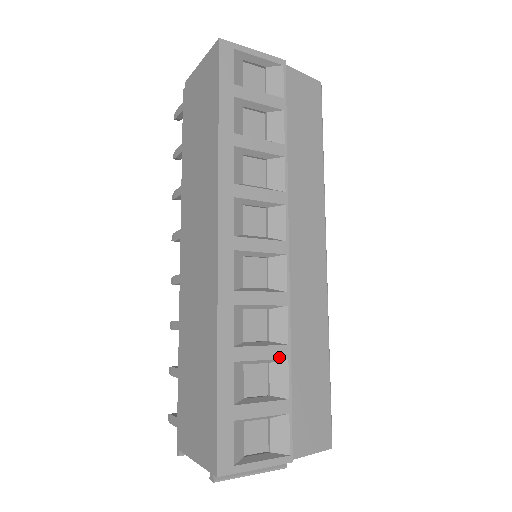
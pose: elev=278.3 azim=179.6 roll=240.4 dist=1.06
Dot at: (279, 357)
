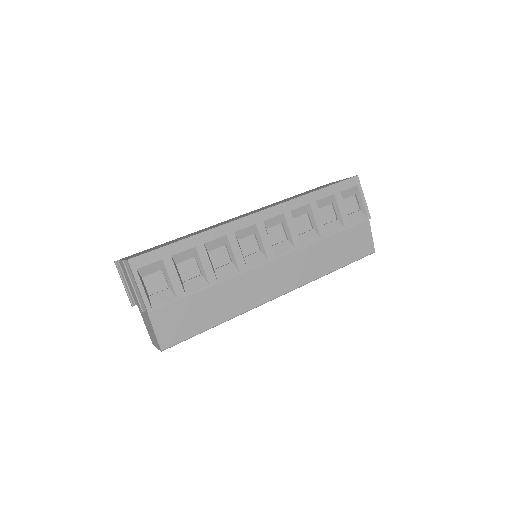
Dot at: (208, 278)
